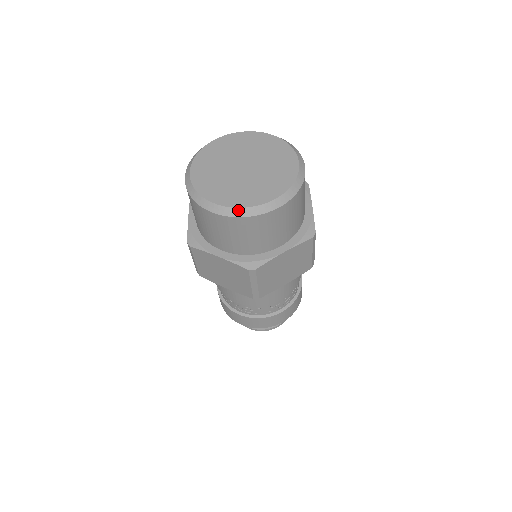
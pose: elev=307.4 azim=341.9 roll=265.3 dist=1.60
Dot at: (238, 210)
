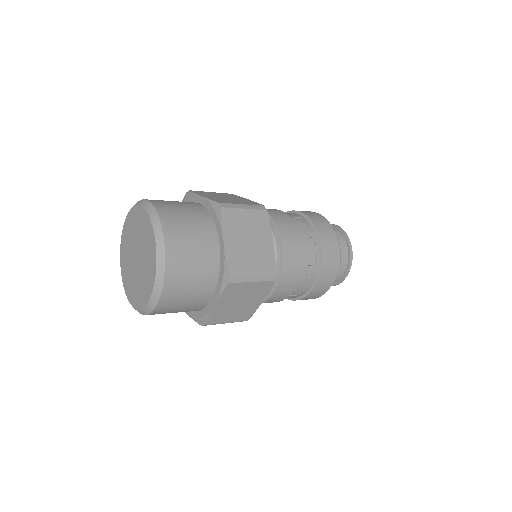
Dot at: (140, 311)
